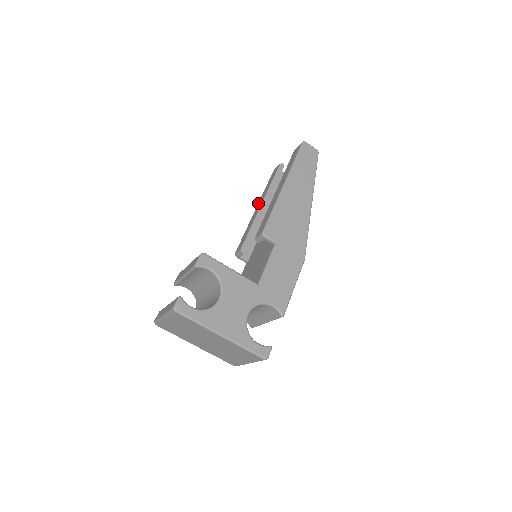
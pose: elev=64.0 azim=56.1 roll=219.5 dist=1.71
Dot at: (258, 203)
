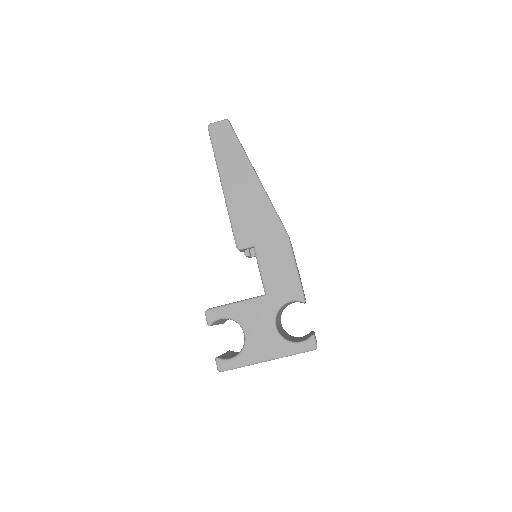
Dot at: occluded
